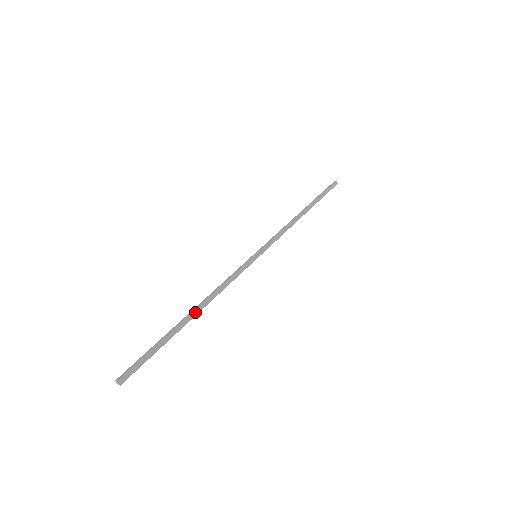
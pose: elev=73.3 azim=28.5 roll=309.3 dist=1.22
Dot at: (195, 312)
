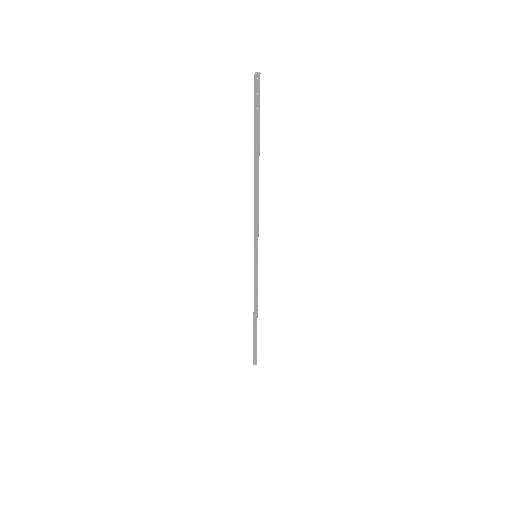
Dot at: (257, 175)
